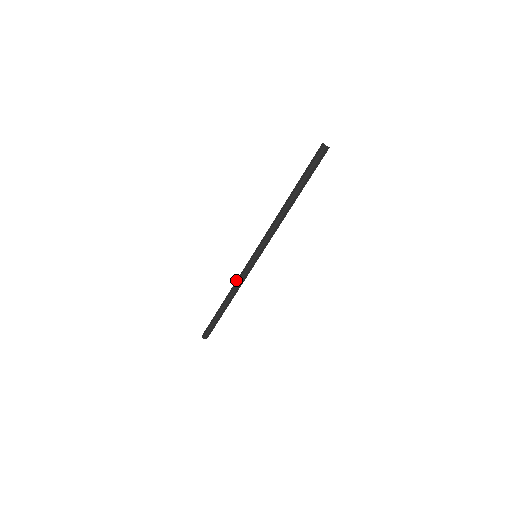
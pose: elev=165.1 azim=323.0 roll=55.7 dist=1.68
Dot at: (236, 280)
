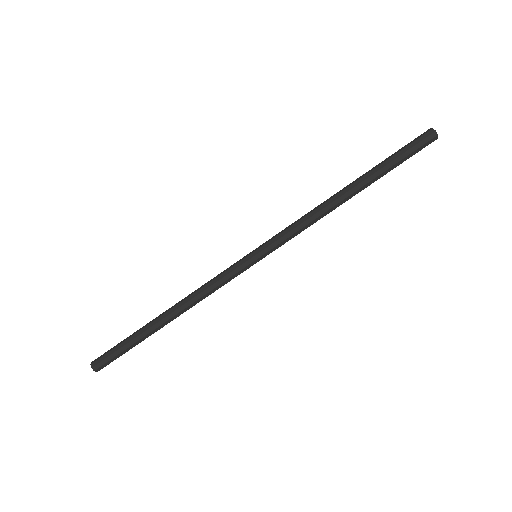
Dot at: (204, 284)
